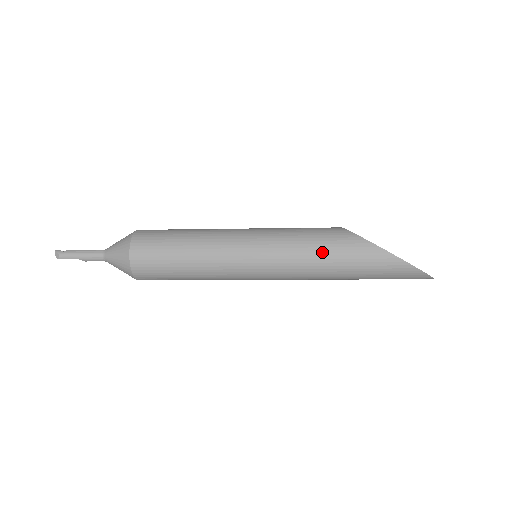
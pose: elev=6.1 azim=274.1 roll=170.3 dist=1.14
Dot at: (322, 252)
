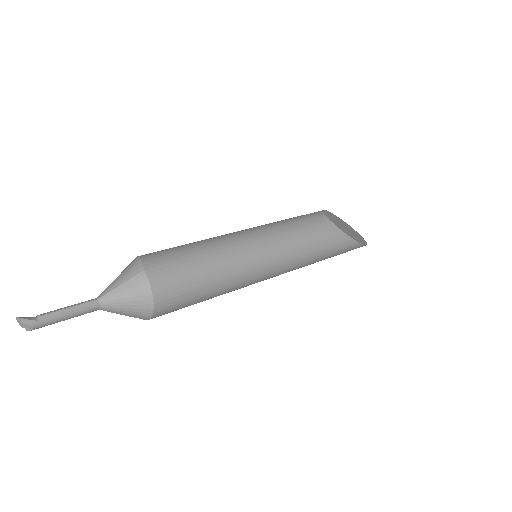
Dot at: (321, 256)
